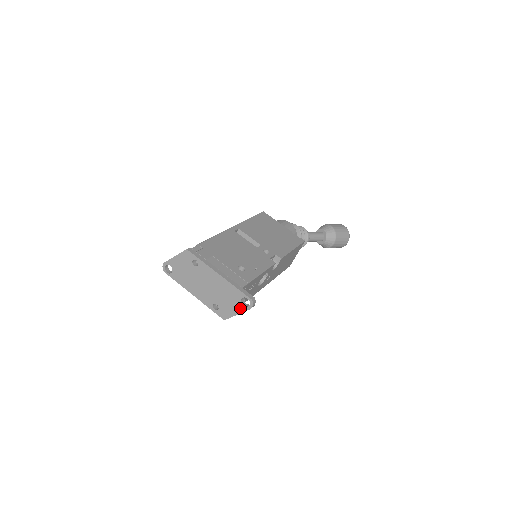
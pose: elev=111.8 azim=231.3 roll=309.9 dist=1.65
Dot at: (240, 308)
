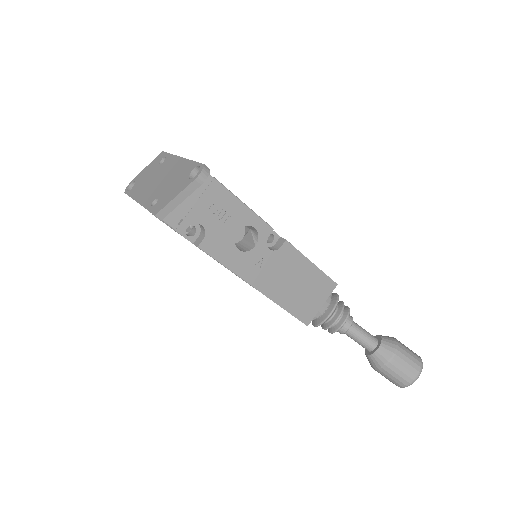
Dot at: (184, 185)
